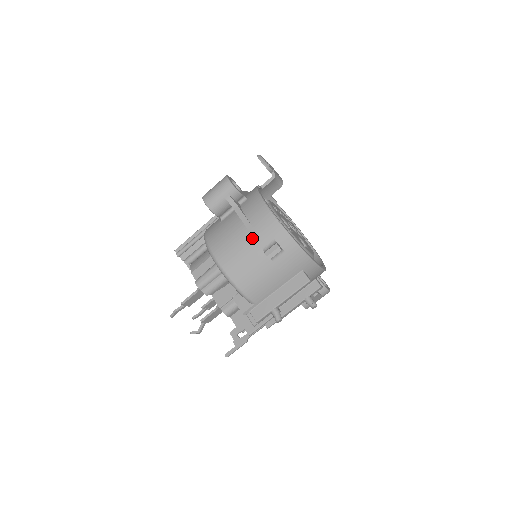
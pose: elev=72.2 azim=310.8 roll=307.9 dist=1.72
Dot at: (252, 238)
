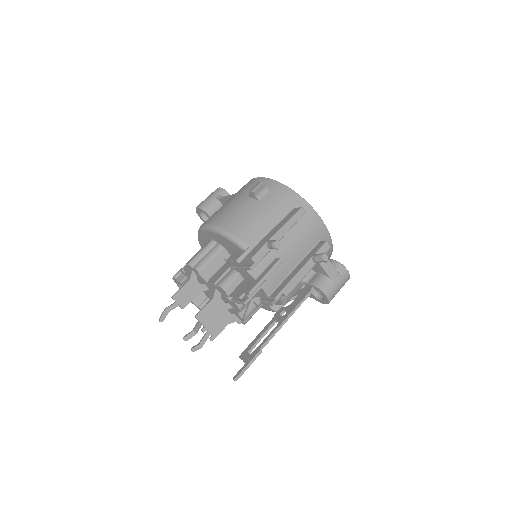
Dot at: (238, 196)
